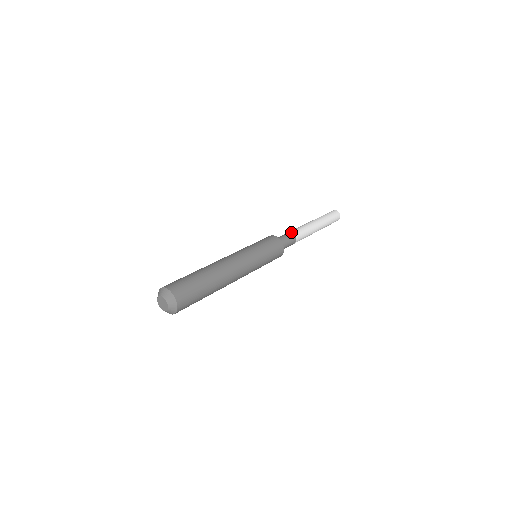
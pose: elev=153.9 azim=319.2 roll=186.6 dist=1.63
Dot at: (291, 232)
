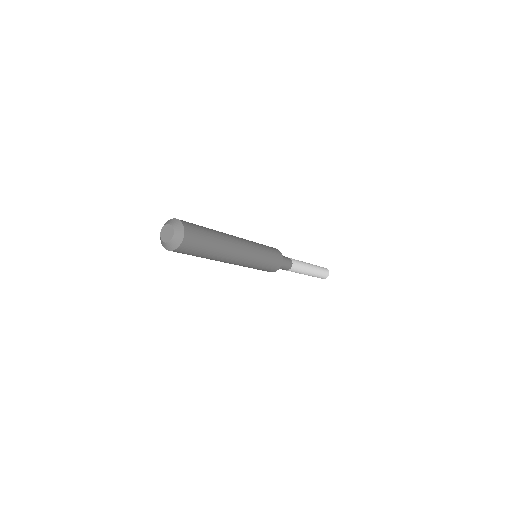
Dot at: (291, 259)
